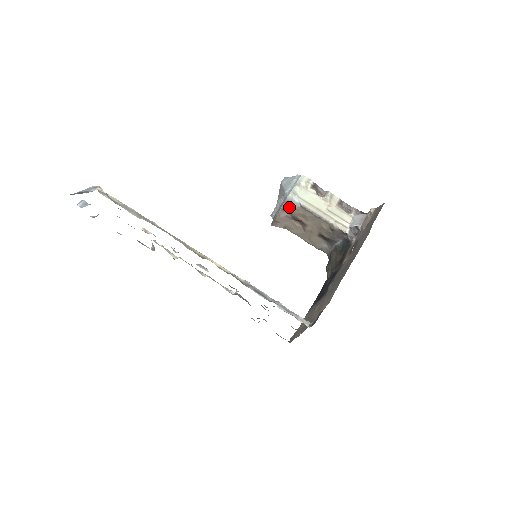
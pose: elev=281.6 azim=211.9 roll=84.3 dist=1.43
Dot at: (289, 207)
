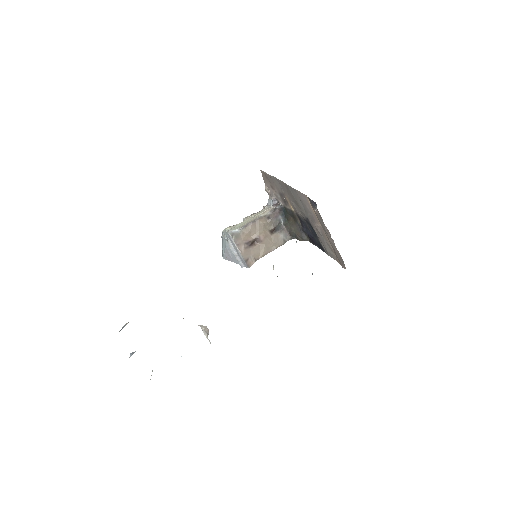
Dot at: (237, 239)
